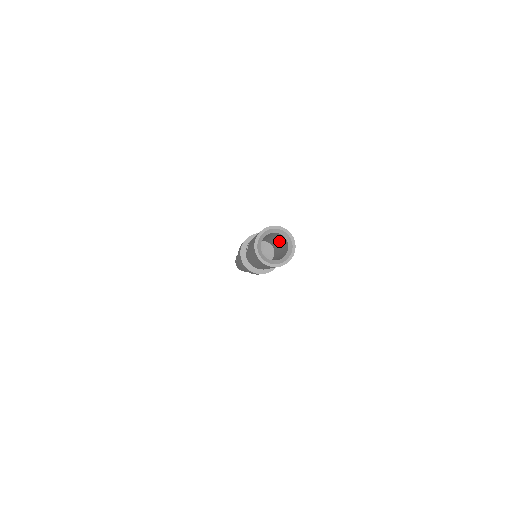
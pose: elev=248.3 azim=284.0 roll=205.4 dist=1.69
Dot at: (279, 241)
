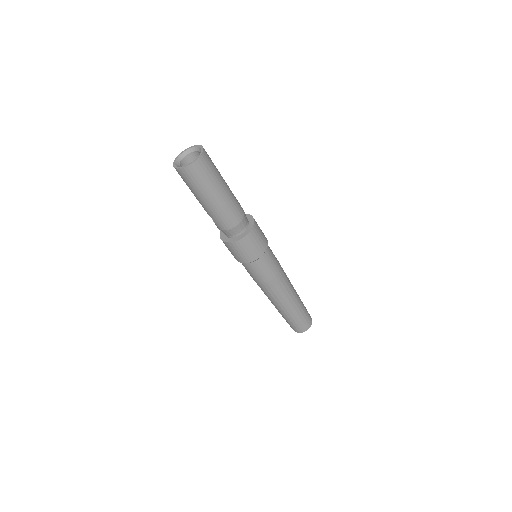
Dot at: occluded
